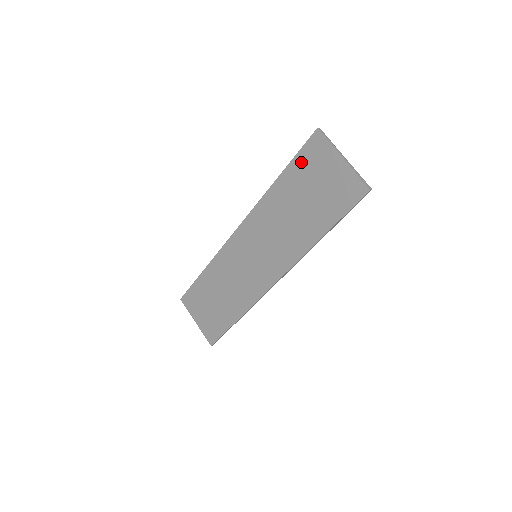
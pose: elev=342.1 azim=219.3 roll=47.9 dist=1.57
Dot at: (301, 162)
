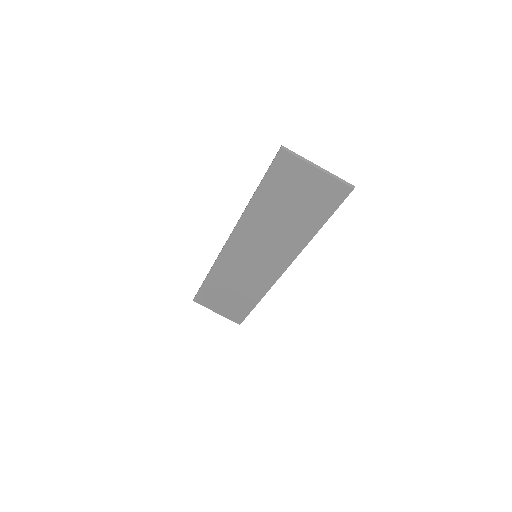
Dot at: (274, 178)
